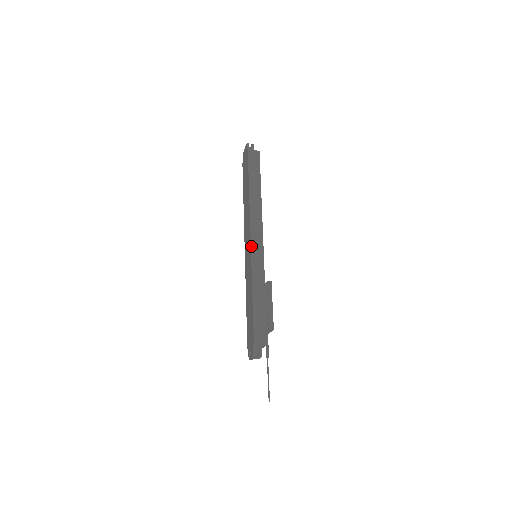
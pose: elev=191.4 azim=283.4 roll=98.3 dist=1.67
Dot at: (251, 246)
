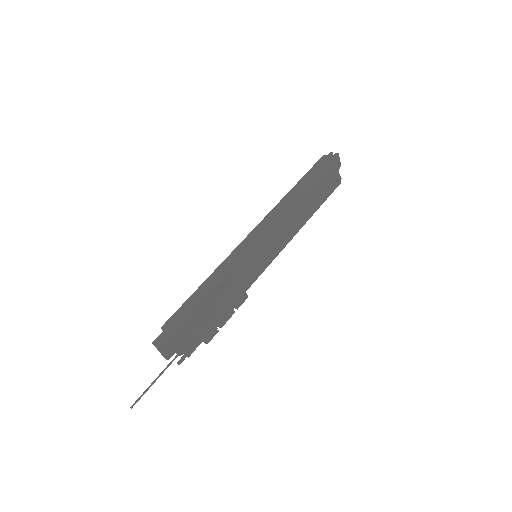
Dot at: (247, 236)
